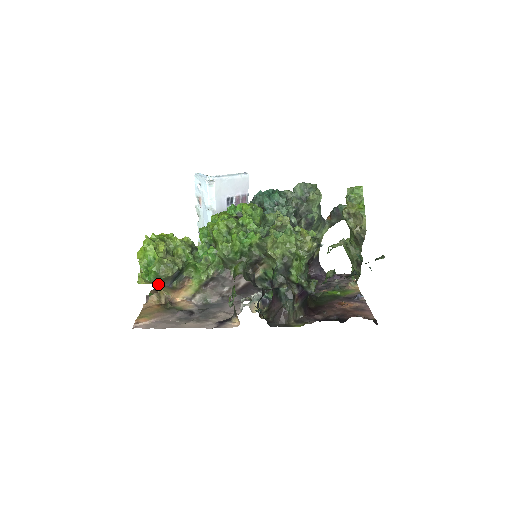
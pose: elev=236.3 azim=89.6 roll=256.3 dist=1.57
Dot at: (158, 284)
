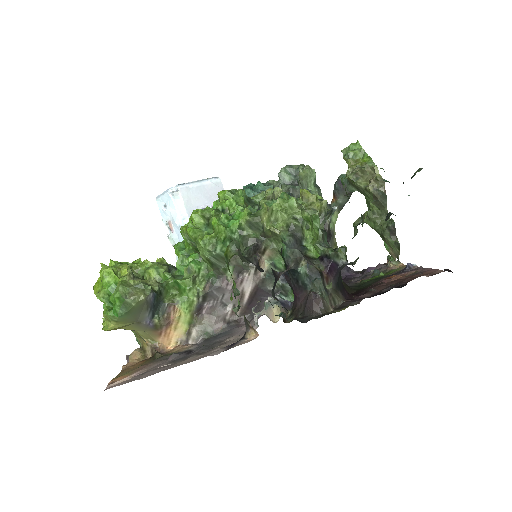
Dot at: (133, 325)
